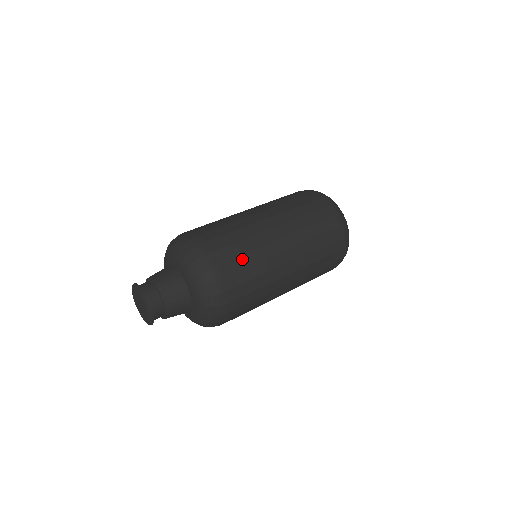
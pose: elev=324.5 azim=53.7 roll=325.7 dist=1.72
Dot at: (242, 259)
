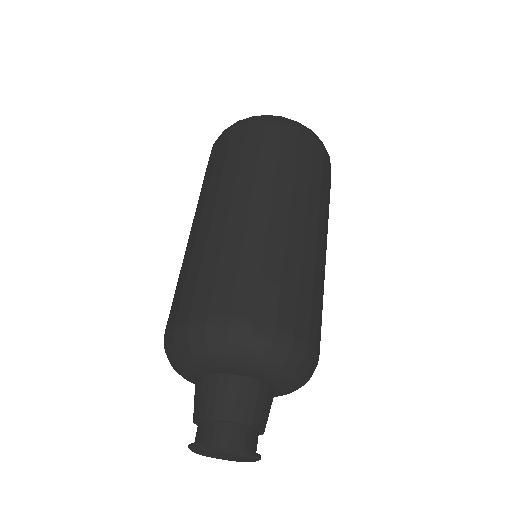
Dot at: (315, 301)
